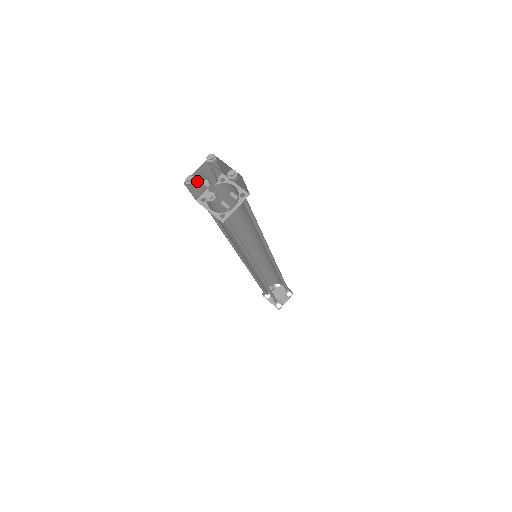
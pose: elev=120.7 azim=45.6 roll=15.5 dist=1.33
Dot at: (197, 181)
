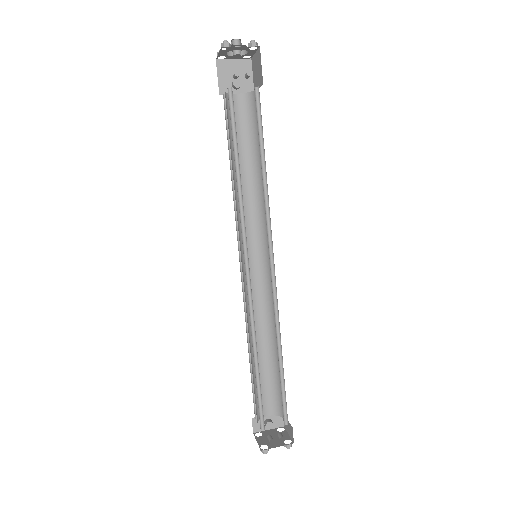
Dot at: (228, 73)
